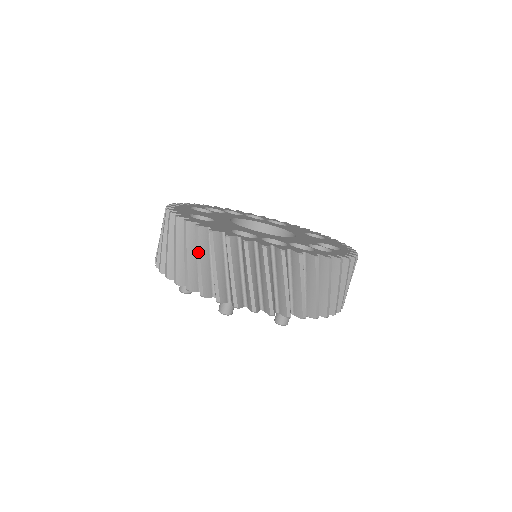
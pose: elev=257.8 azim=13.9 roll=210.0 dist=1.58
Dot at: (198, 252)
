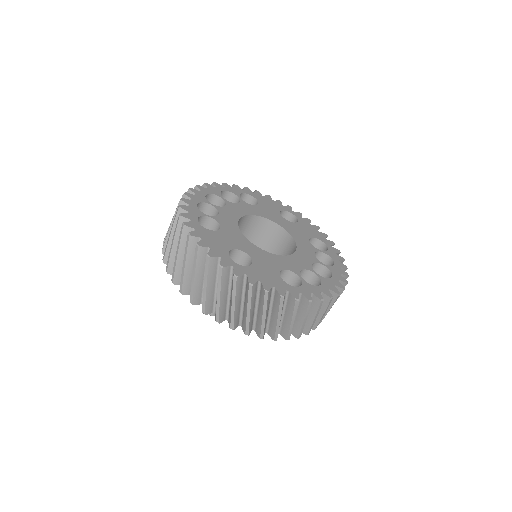
Dot at: (265, 311)
